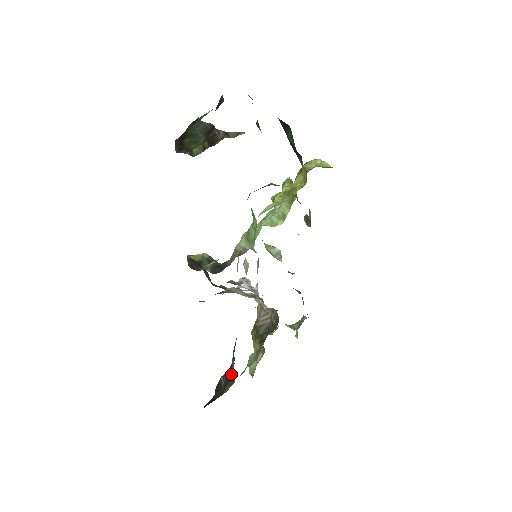
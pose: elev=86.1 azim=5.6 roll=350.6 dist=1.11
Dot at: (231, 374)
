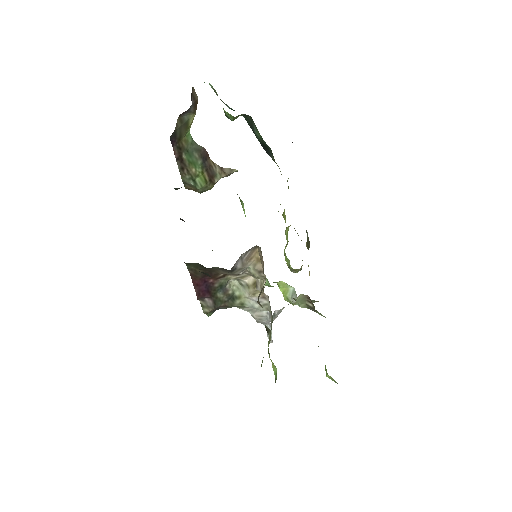
Dot at: occluded
